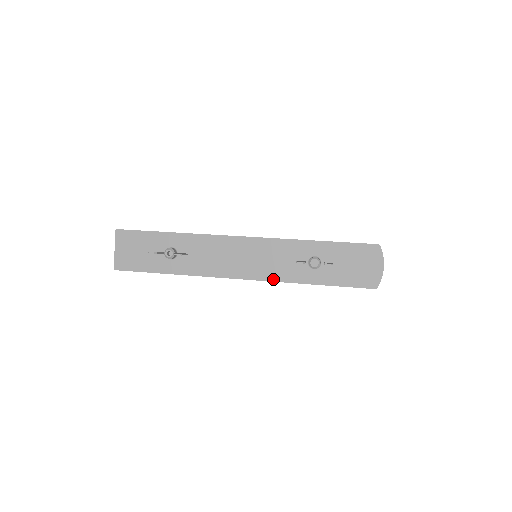
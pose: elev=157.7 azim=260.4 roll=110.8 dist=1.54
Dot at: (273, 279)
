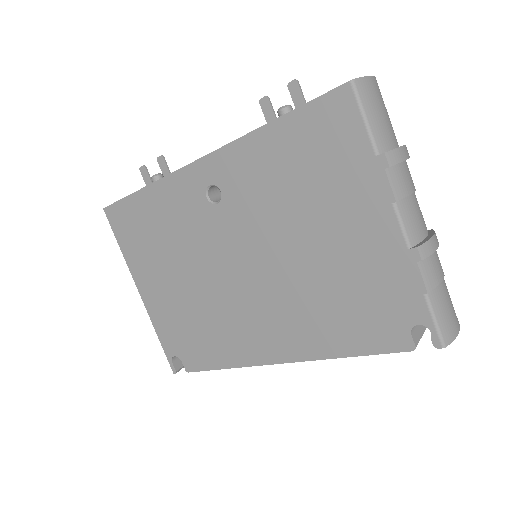
Dot at: (232, 142)
